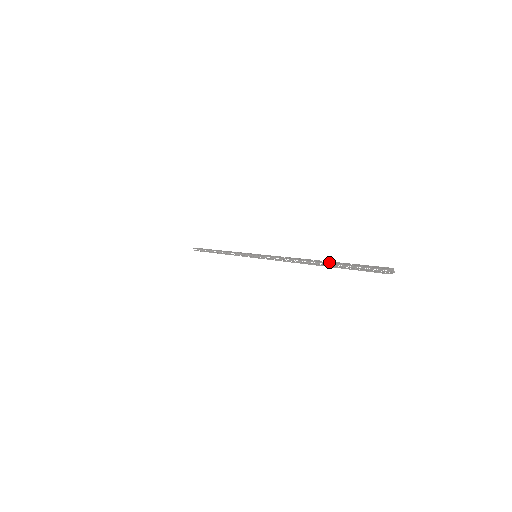
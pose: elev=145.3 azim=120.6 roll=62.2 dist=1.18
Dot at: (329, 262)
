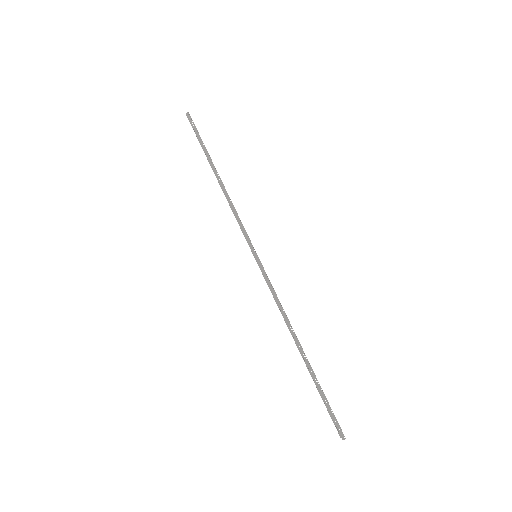
Dot at: (311, 372)
